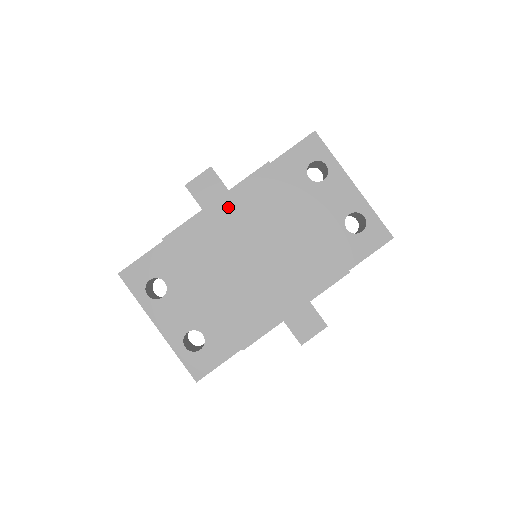
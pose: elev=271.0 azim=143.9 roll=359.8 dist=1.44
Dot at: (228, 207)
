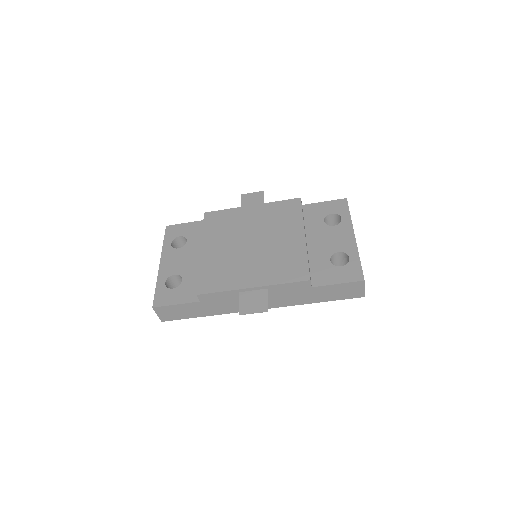
Dot at: (256, 211)
